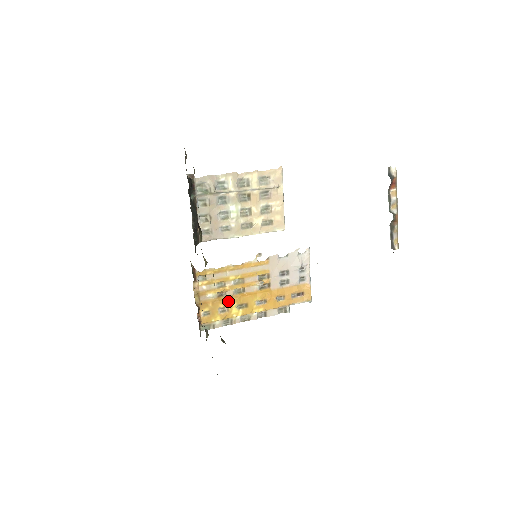
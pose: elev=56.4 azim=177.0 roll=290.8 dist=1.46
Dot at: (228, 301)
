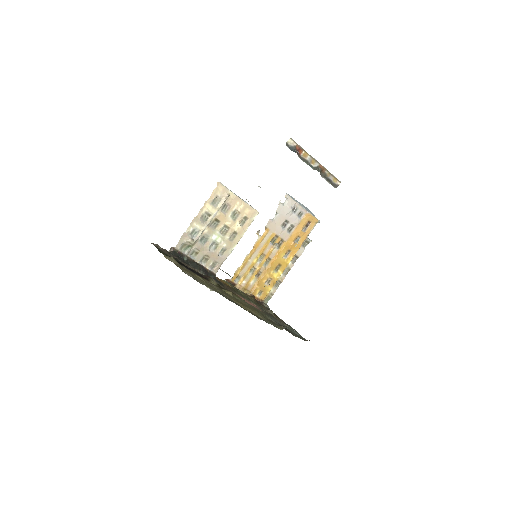
Dot at: (266, 275)
